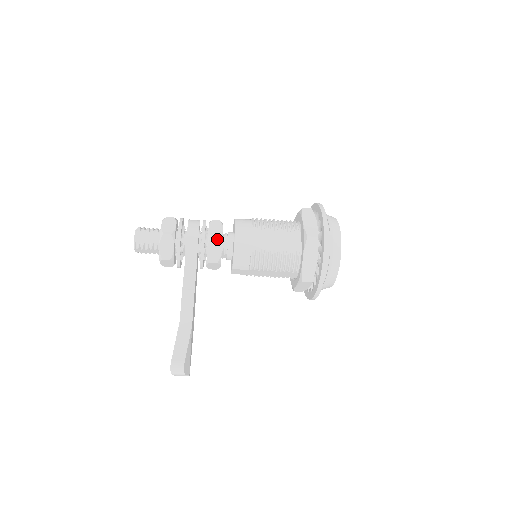
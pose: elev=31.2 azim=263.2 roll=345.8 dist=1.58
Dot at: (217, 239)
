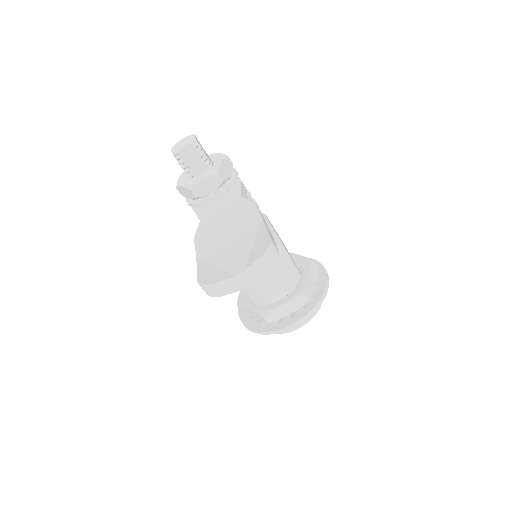
Dot at: (257, 205)
